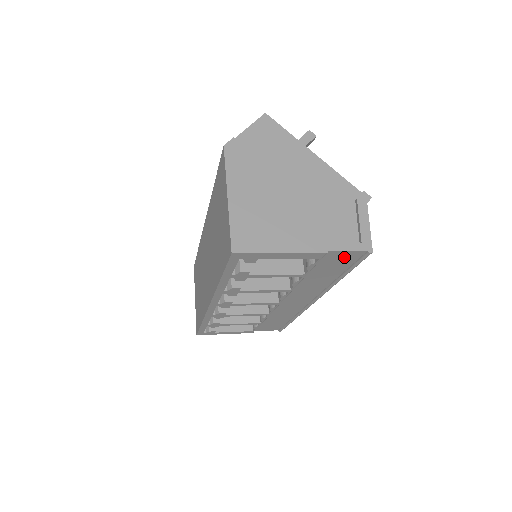
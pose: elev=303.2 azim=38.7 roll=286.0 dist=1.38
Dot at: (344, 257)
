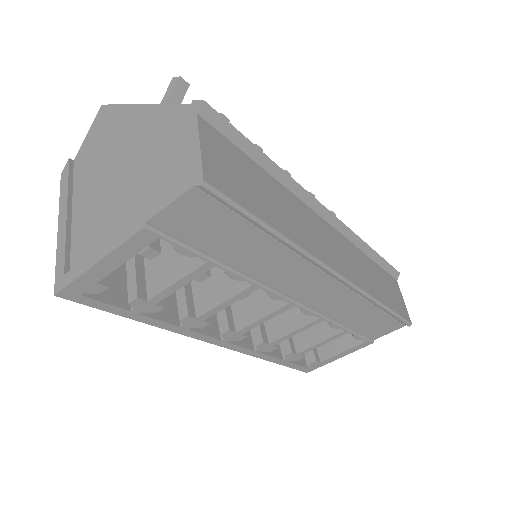
Dot at: (194, 213)
